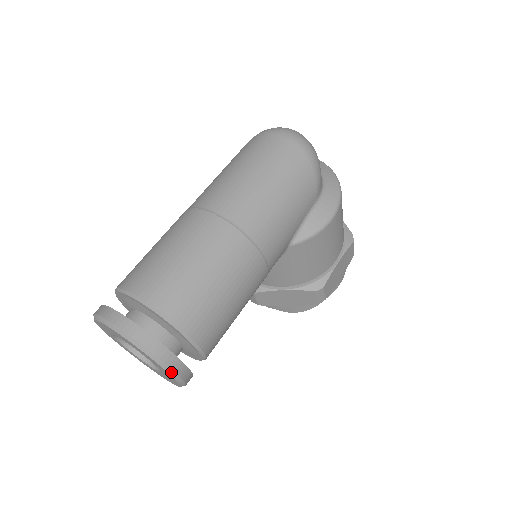
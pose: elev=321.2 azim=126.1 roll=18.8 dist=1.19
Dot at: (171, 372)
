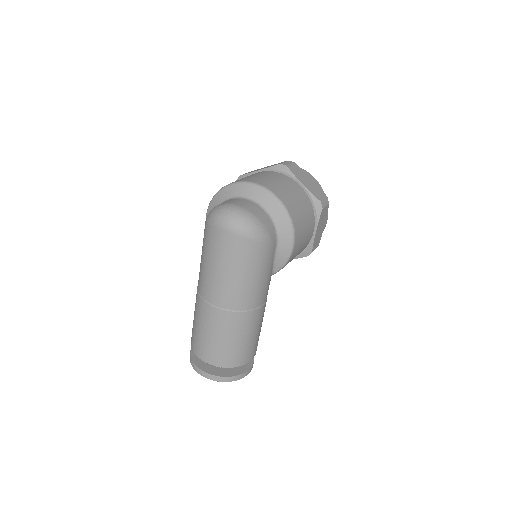
Dot at: occluded
